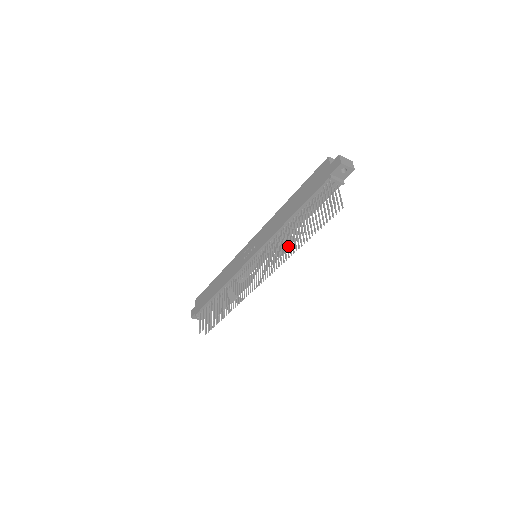
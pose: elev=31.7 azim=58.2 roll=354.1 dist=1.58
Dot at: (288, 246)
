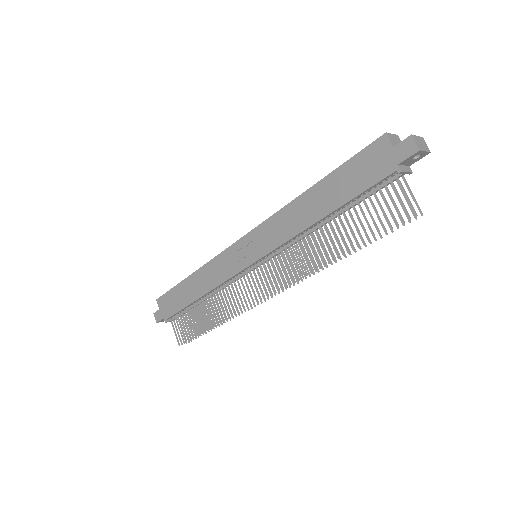
Dot at: (327, 260)
